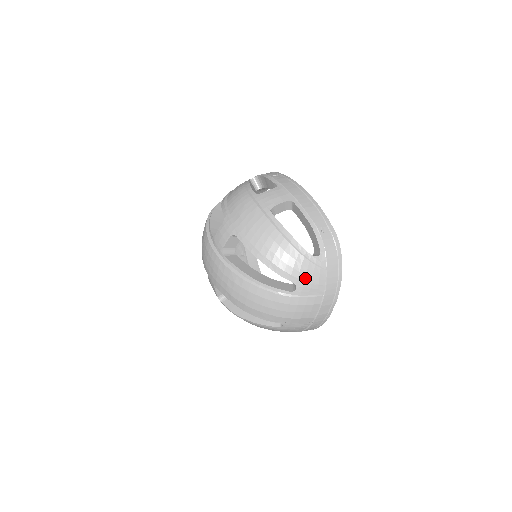
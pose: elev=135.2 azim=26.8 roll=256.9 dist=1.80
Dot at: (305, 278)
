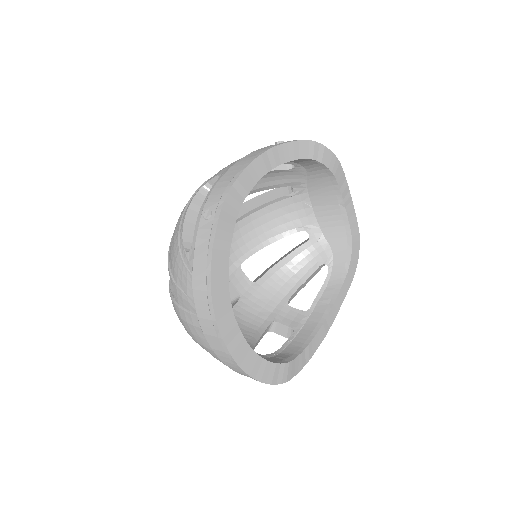
Dot at: (177, 280)
